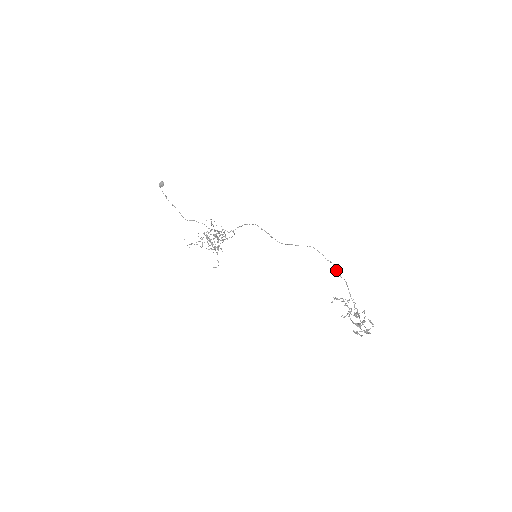
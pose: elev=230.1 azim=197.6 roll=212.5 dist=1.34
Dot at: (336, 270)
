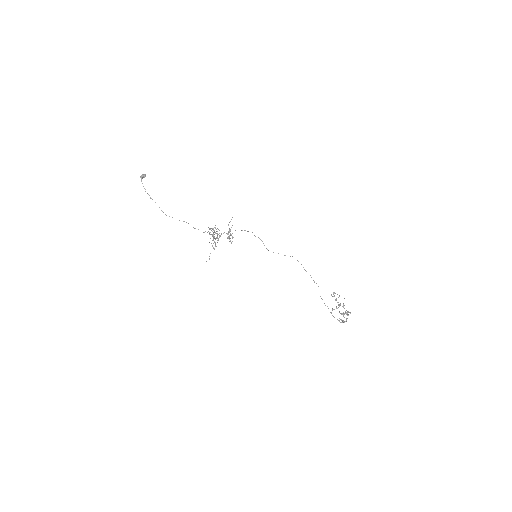
Dot at: (311, 277)
